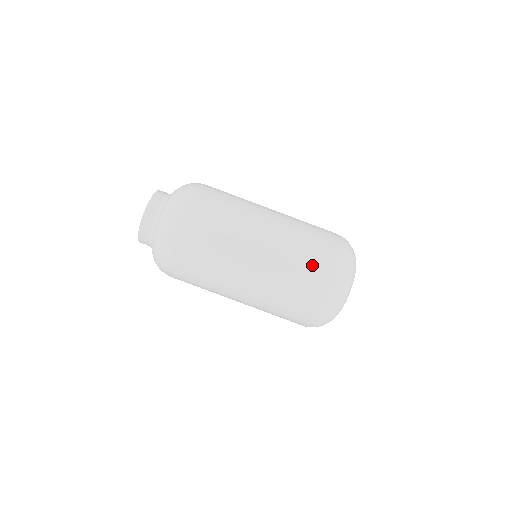
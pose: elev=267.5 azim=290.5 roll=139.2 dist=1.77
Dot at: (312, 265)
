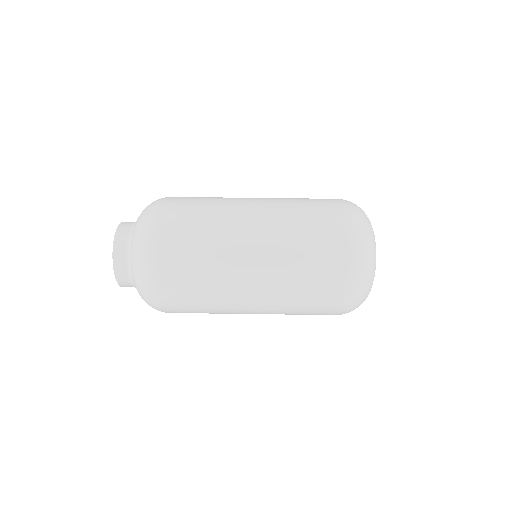
Dot at: (322, 262)
